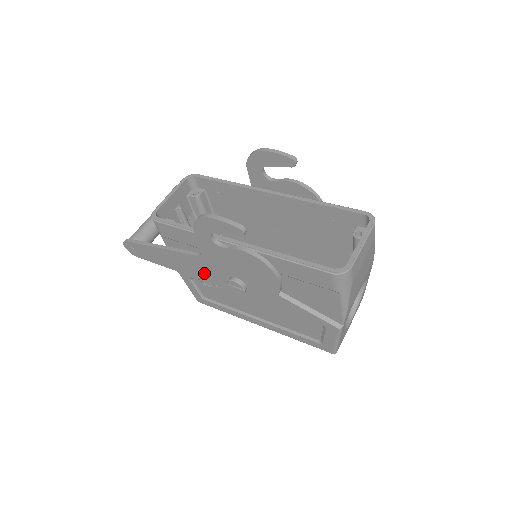
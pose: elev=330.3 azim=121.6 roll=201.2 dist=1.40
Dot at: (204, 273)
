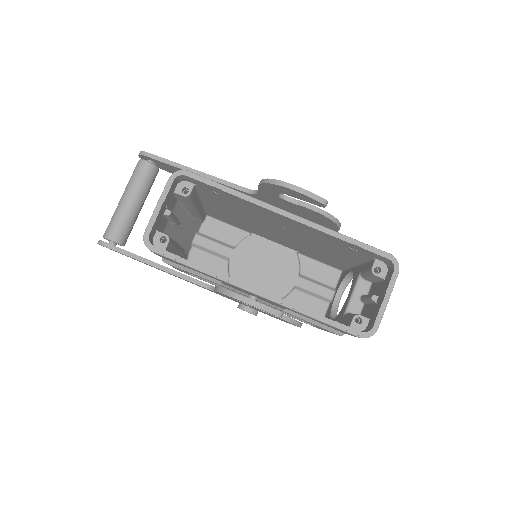
Dot at: (207, 289)
